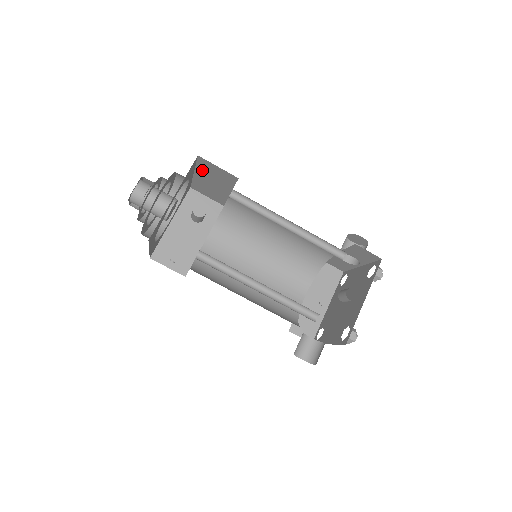
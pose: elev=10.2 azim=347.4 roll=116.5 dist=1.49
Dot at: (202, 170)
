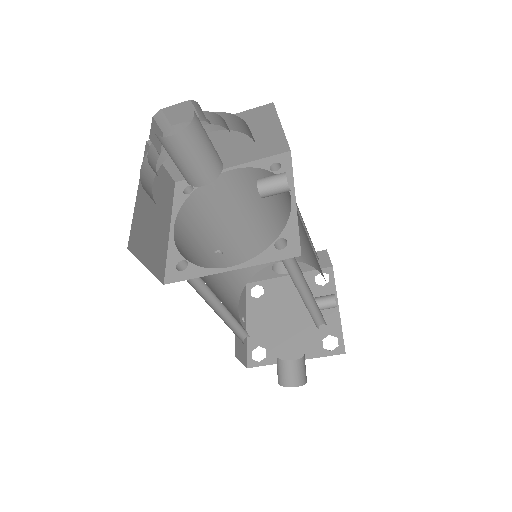
Dot at: occluded
